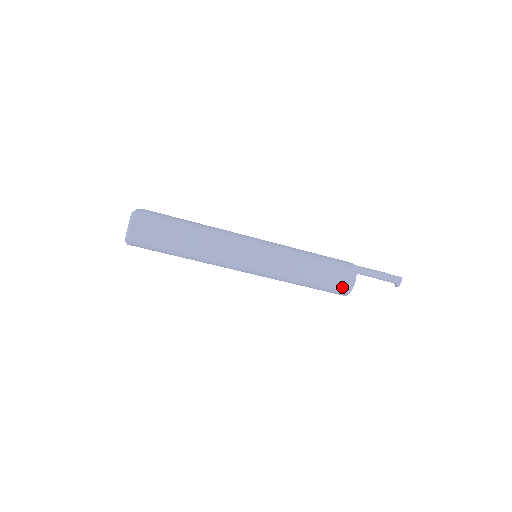
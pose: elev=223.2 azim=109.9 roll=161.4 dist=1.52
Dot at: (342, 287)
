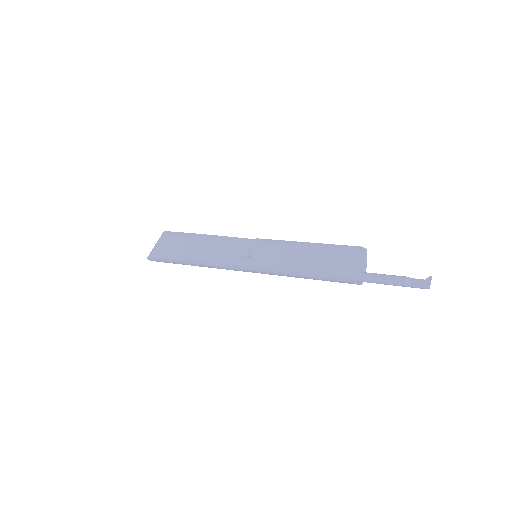
Dot at: occluded
